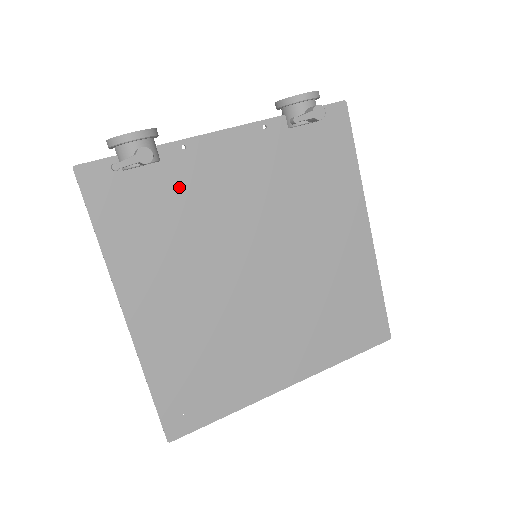
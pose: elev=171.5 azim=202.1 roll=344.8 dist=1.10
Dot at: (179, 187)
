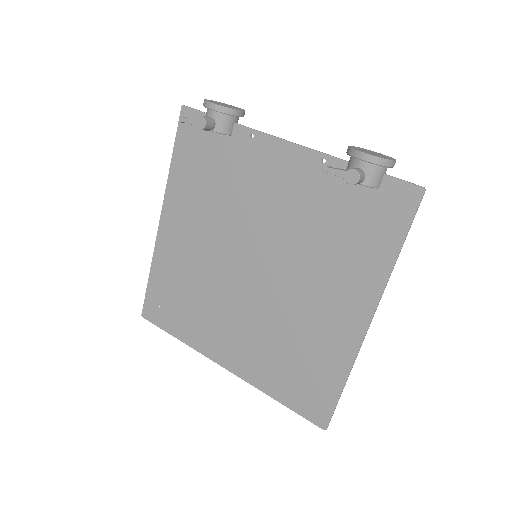
Dot at: (233, 163)
